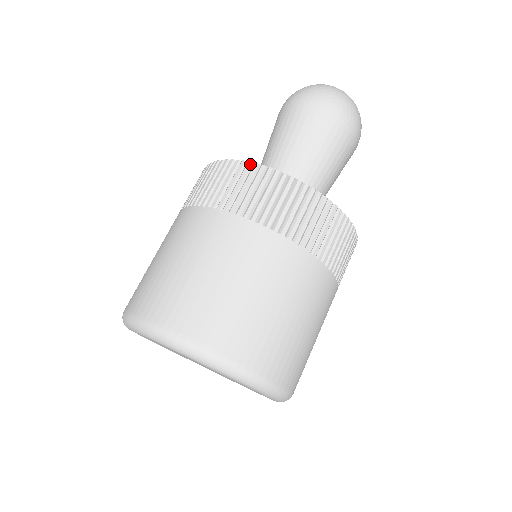
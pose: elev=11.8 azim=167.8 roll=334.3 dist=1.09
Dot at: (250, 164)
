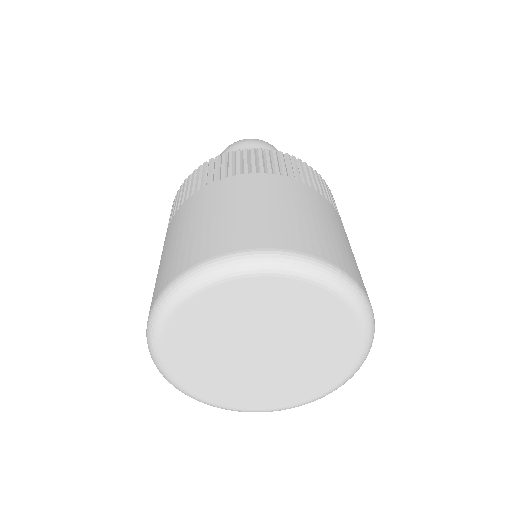
Dot at: (253, 149)
